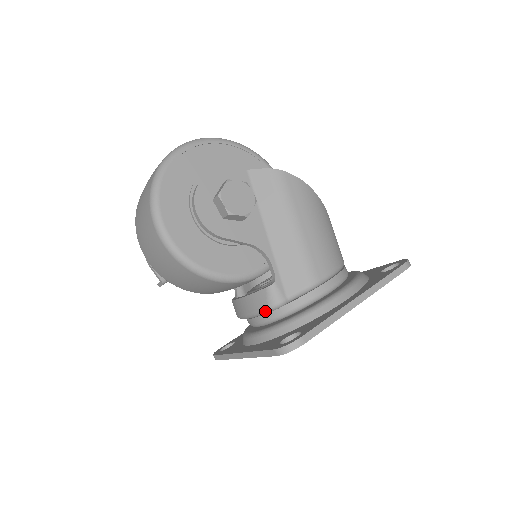
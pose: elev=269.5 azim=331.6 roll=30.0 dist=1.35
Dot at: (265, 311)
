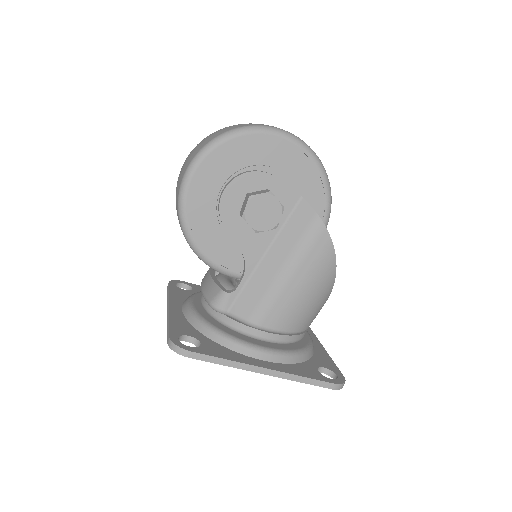
Dot at: (207, 302)
